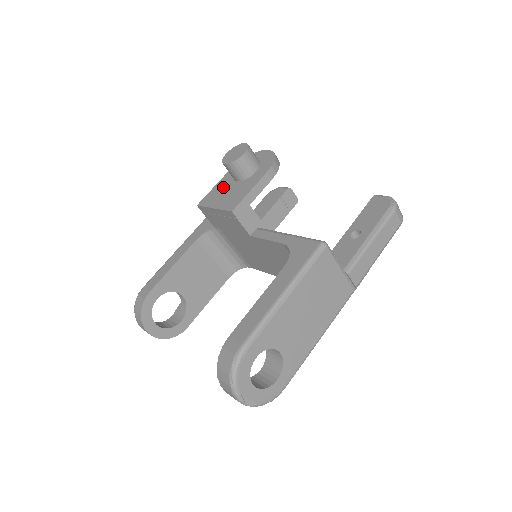
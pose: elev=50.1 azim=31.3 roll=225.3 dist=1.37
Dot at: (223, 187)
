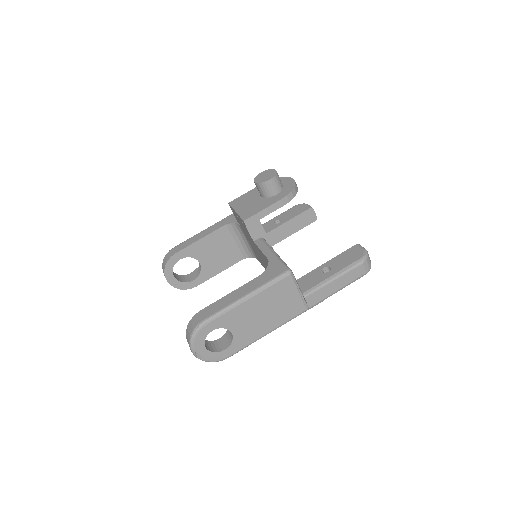
Dot at: (251, 196)
